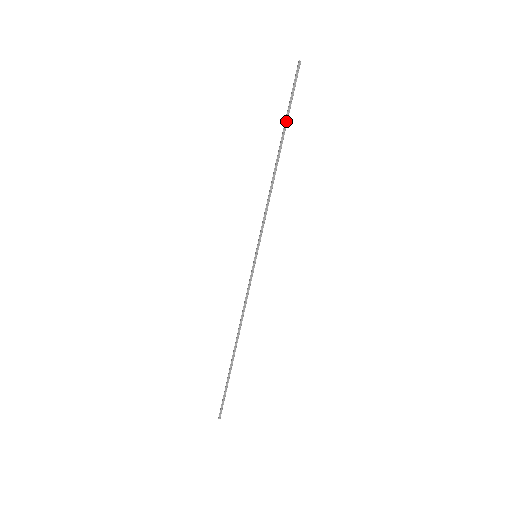
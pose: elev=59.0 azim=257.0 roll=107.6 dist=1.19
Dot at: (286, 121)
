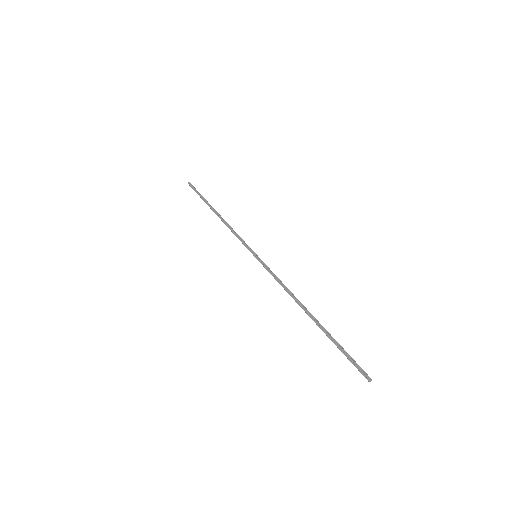
Dot at: (329, 337)
